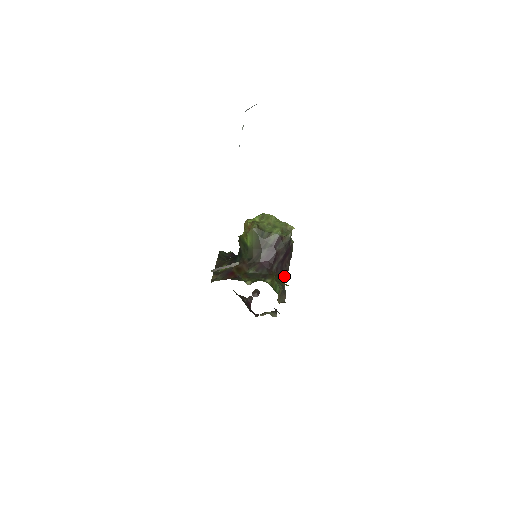
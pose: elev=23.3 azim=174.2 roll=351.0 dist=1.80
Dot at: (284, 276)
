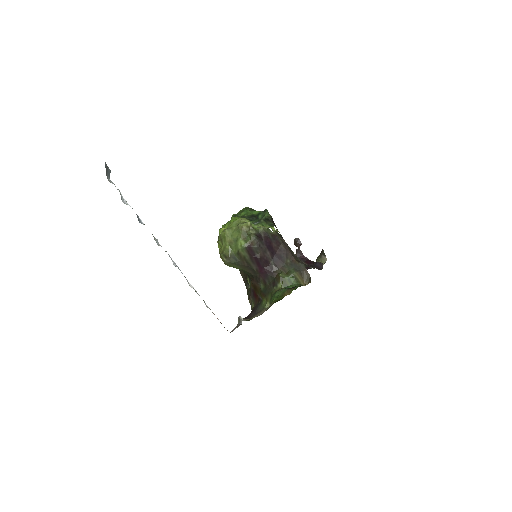
Dot at: (289, 257)
